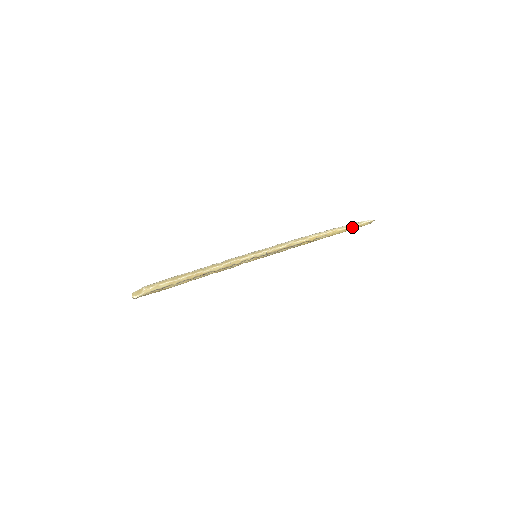
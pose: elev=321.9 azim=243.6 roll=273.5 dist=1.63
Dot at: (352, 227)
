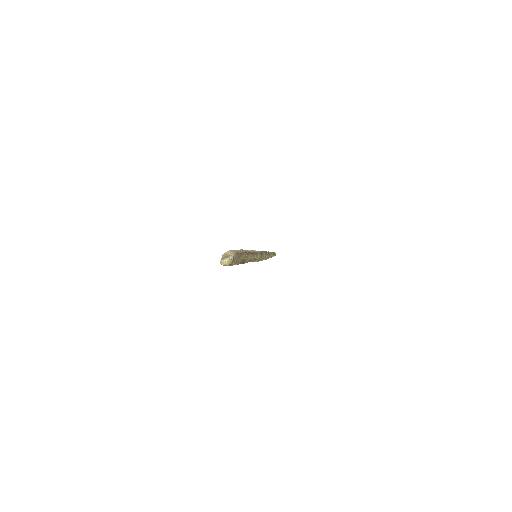
Dot at: (273, 252)
